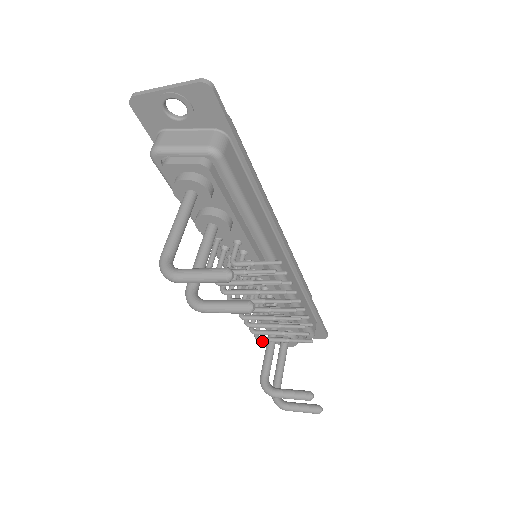
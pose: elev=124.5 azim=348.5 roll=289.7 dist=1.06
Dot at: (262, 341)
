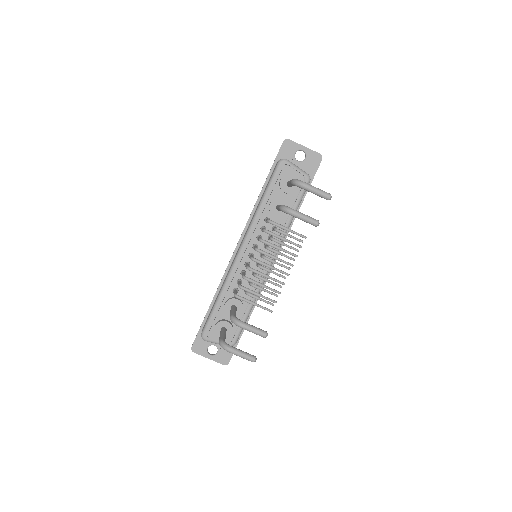
Dot at: (240, 298)
